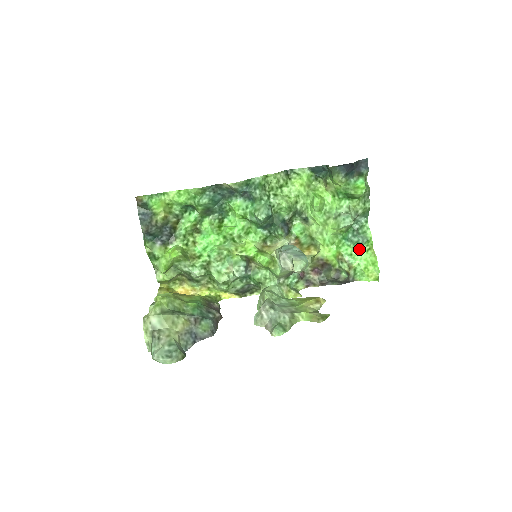
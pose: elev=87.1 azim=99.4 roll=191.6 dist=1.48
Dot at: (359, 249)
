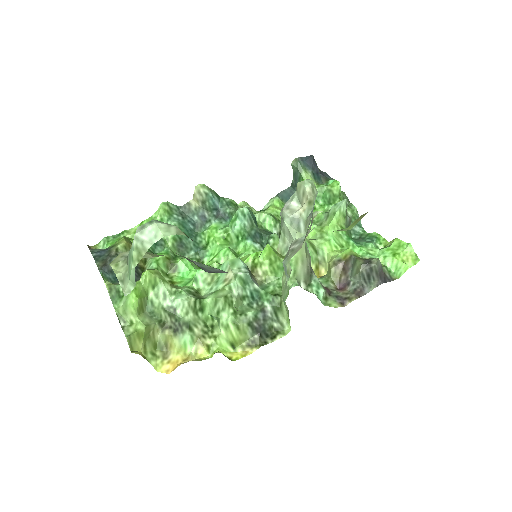
Dot at: (374, 247)
